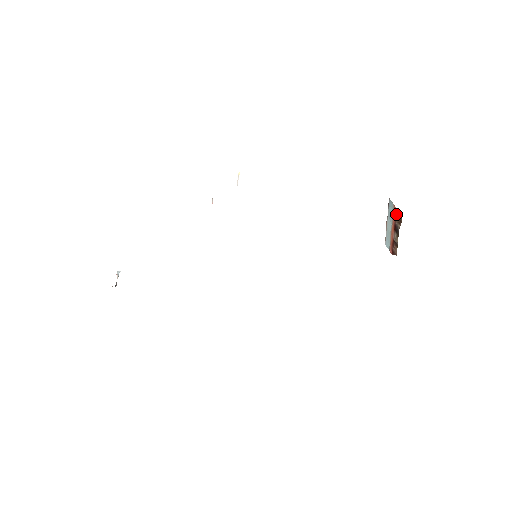
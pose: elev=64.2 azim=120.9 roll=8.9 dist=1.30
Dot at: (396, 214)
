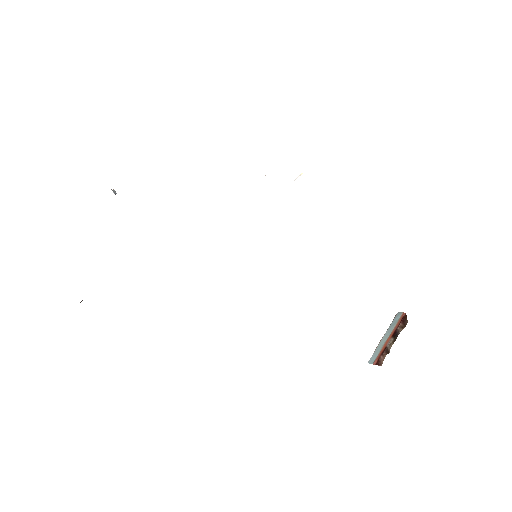
Dot at: (403, 319)
